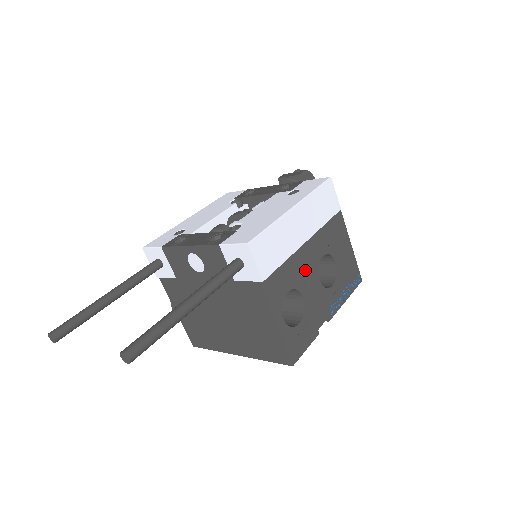
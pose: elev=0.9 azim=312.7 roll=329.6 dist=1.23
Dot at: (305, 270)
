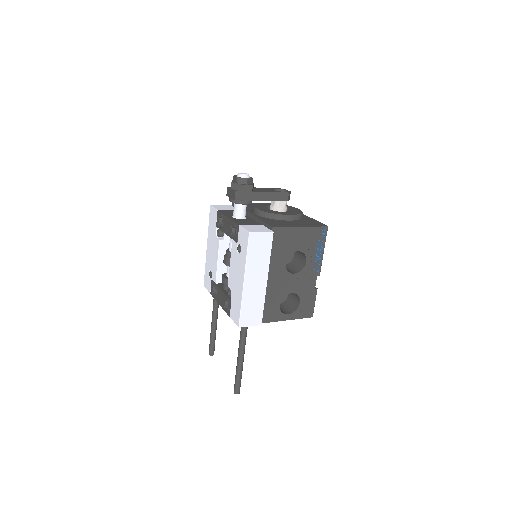
Dot at: (280, 284)
